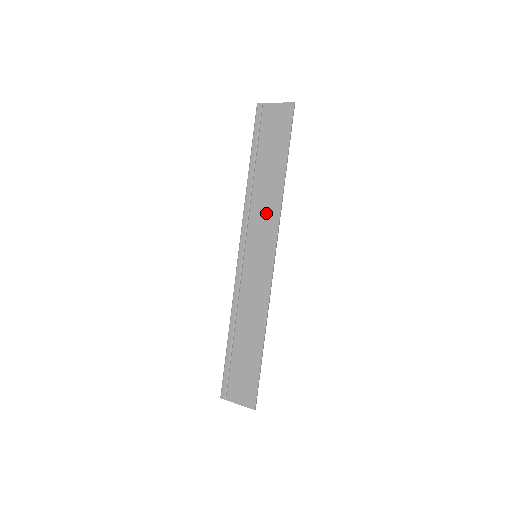
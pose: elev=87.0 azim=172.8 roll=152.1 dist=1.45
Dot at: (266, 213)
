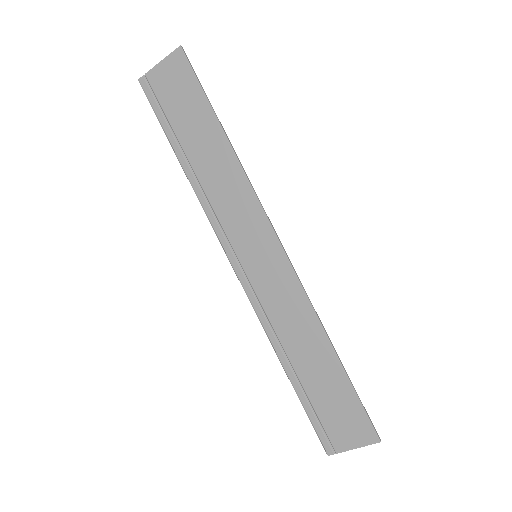
Dot at: (234, 197)
